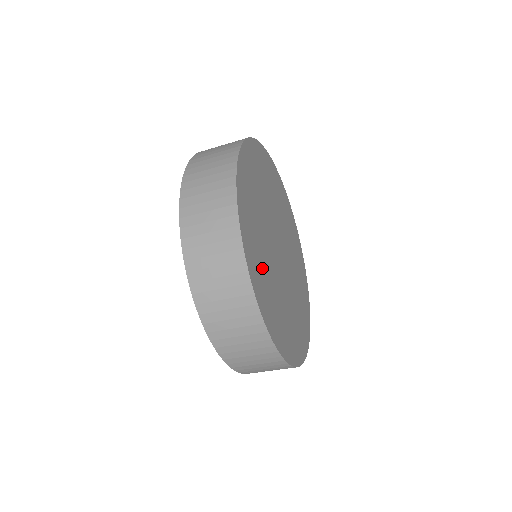
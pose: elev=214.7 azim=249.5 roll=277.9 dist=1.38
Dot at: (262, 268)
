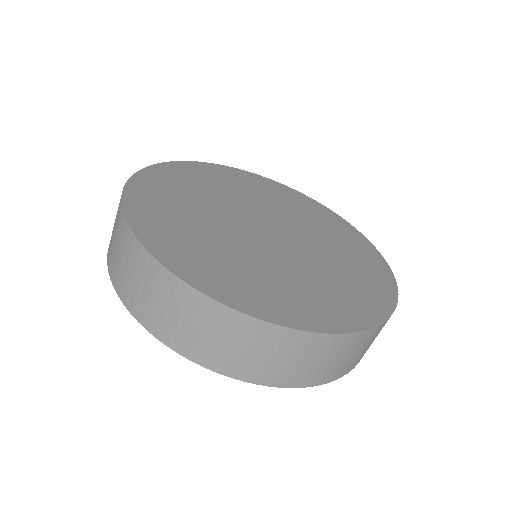
Dot at: (176, 218)
